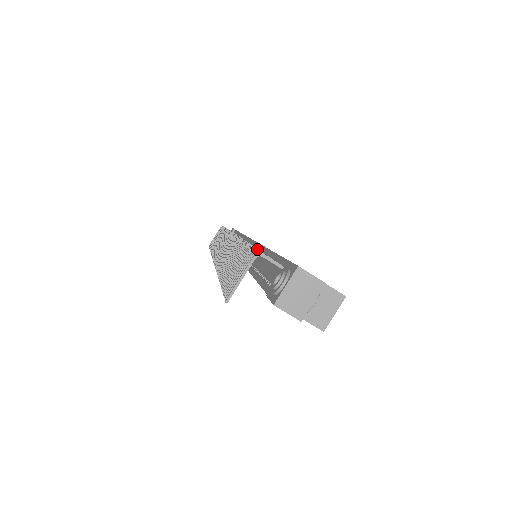
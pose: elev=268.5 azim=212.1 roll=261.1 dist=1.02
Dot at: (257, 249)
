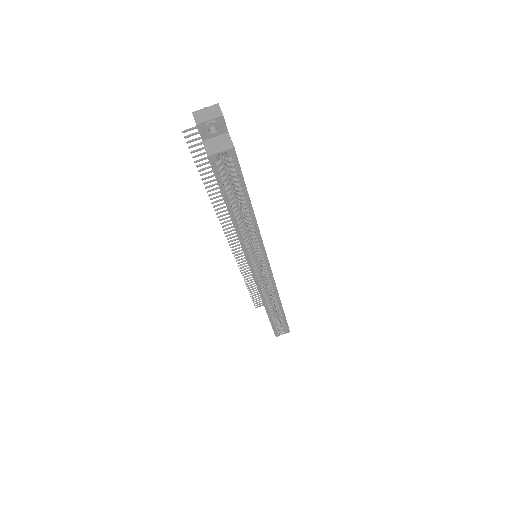
Dot at: occluded
